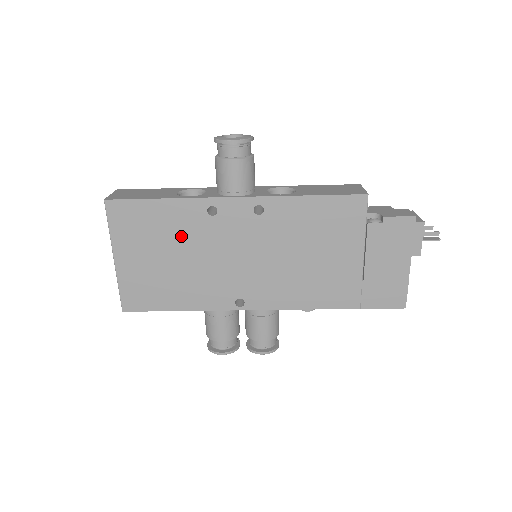
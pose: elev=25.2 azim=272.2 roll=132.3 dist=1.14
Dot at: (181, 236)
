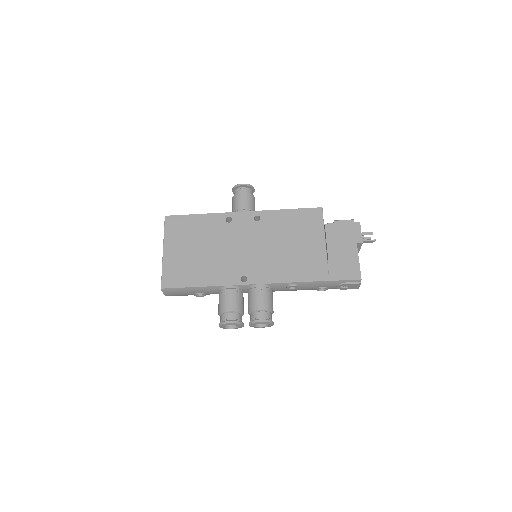
Dot at: (208, 235)
